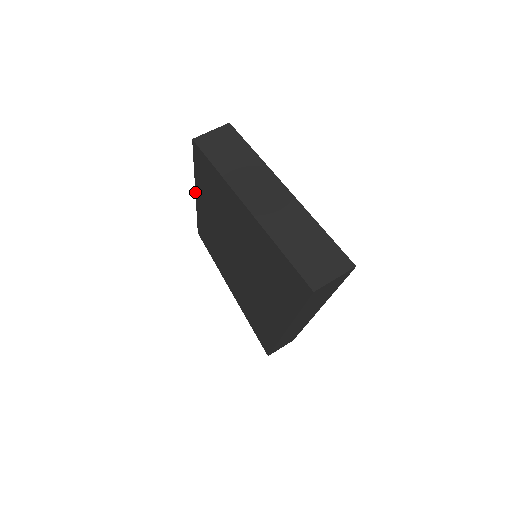
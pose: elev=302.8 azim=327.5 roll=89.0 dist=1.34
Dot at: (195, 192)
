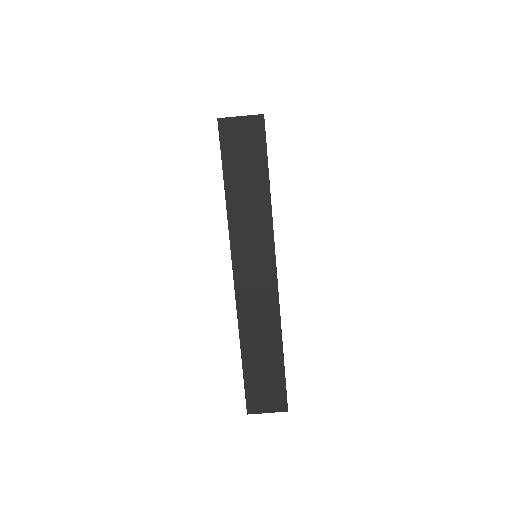
Dot at: occluded
